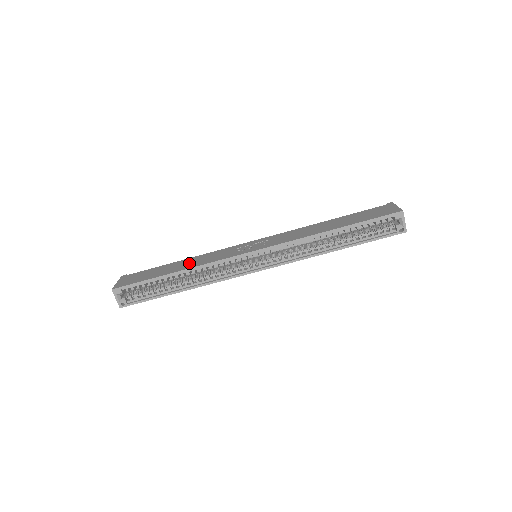
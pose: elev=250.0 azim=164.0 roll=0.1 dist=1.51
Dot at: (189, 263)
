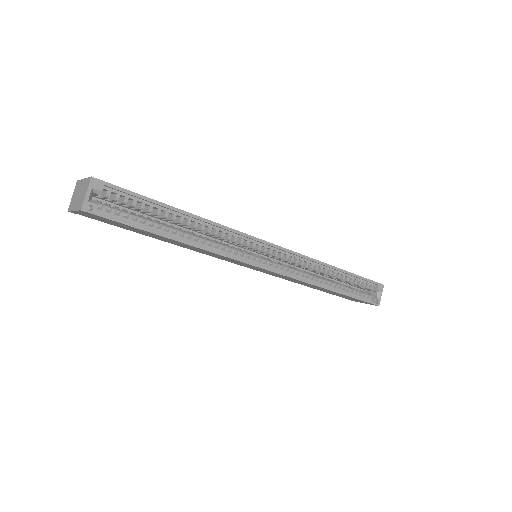
Dot at: occluded
